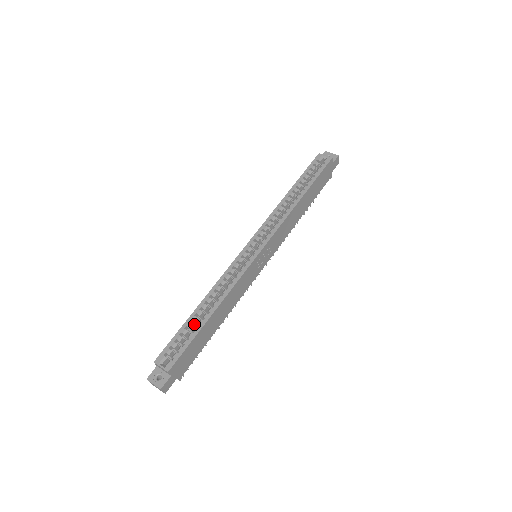
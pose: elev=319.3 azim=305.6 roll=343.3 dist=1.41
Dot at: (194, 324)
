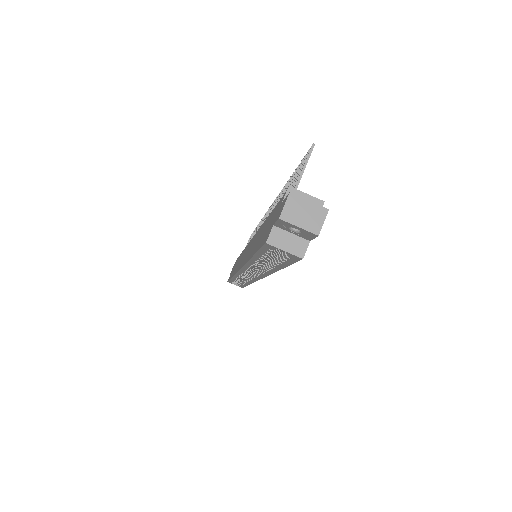
Dot at: occluded
